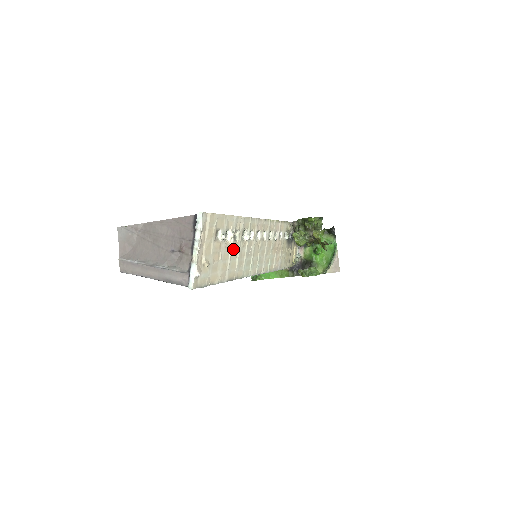
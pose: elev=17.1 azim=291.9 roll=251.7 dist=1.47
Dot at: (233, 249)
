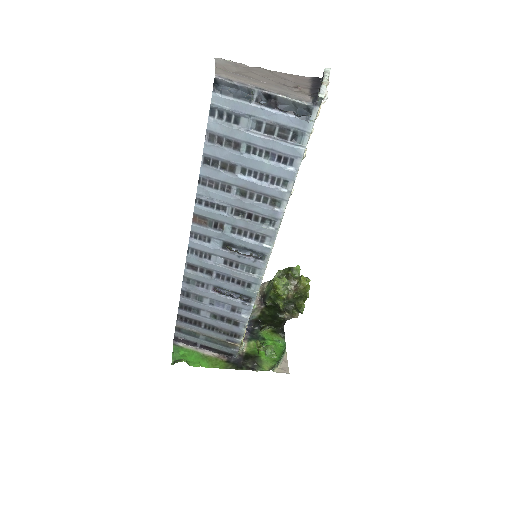
Dot at: occluded
